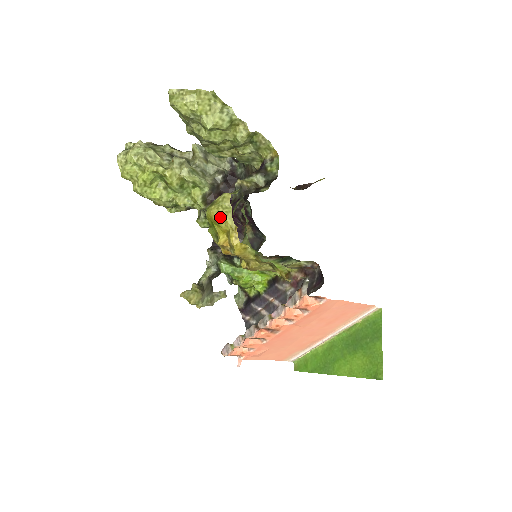
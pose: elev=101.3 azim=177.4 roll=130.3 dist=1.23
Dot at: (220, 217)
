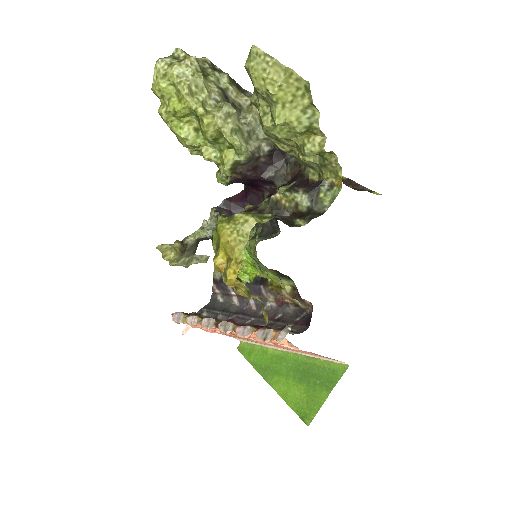
Dot at: (229, 243)
